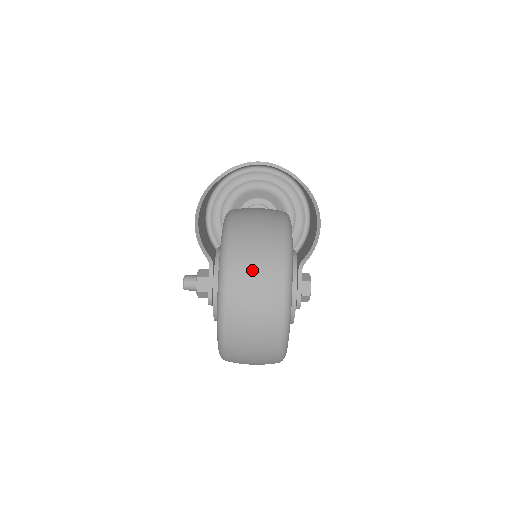
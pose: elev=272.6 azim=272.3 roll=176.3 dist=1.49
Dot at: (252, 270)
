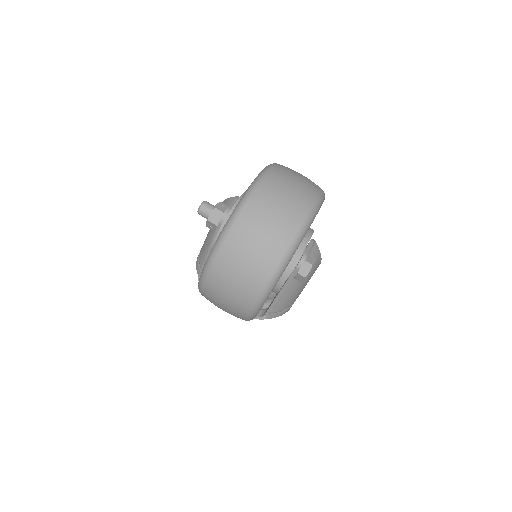
Dot at: (297, 173)
